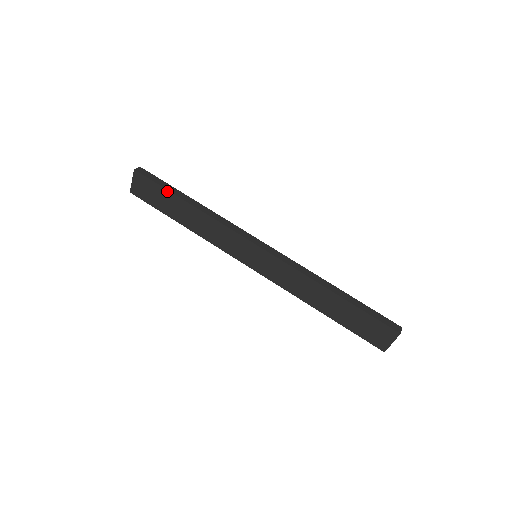
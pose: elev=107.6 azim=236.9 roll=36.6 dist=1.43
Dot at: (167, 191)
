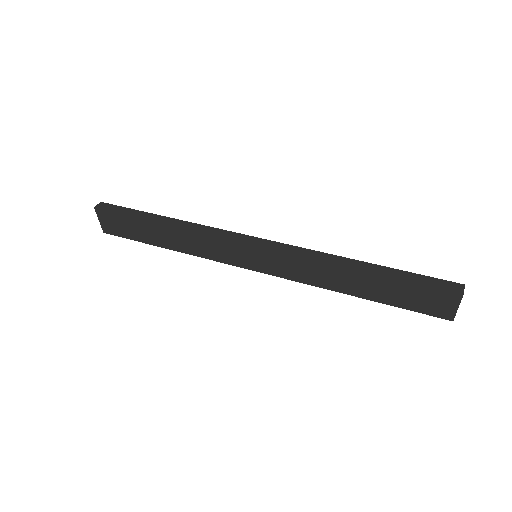
Dot at: (134, 218)
